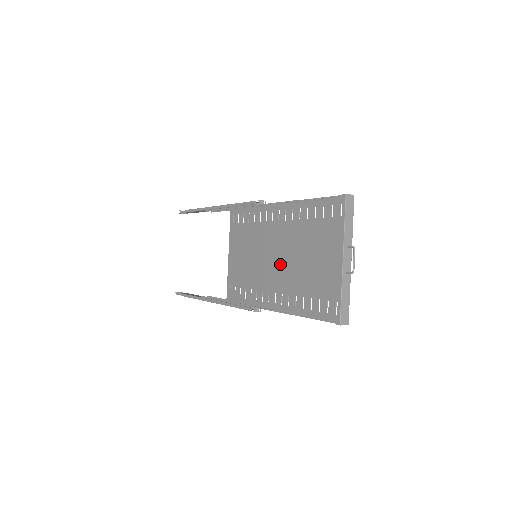
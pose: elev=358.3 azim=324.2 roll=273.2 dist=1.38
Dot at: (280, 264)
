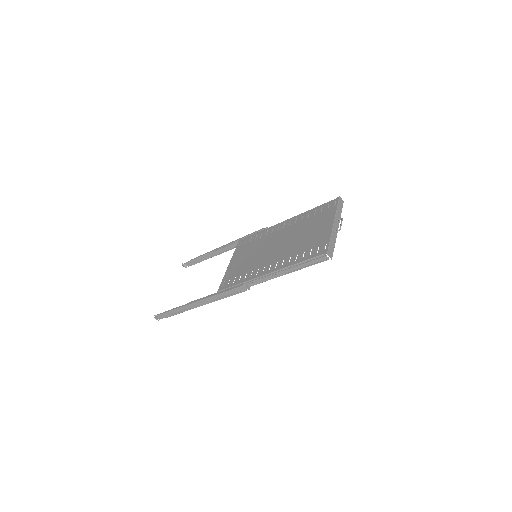
Dot at: (279, 247)
